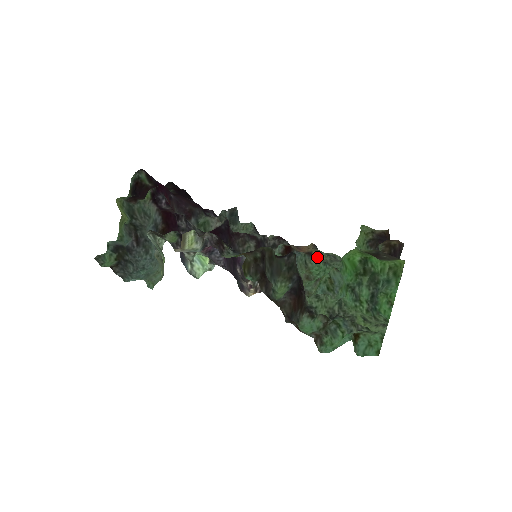
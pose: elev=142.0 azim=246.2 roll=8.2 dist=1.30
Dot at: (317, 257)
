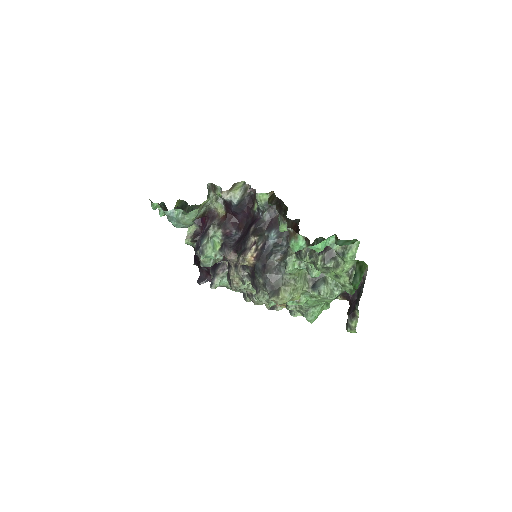
Dot at: occluded
